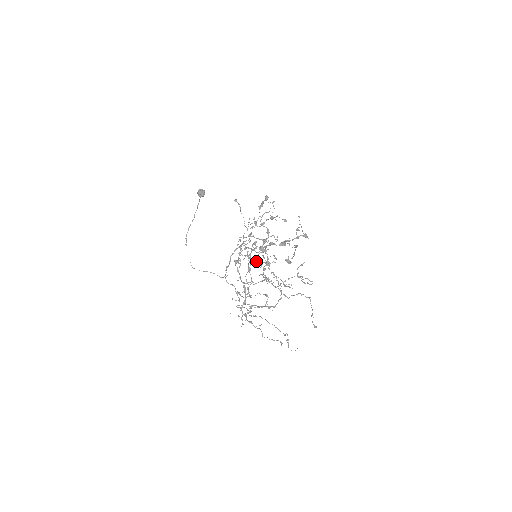
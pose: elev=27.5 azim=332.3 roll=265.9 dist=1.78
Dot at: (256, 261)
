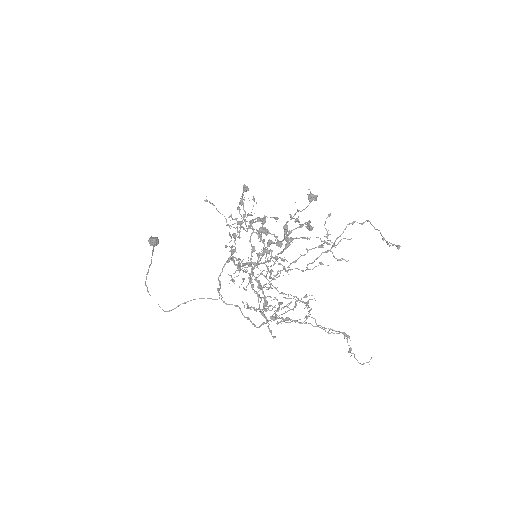
Dot at: (258, 263)
